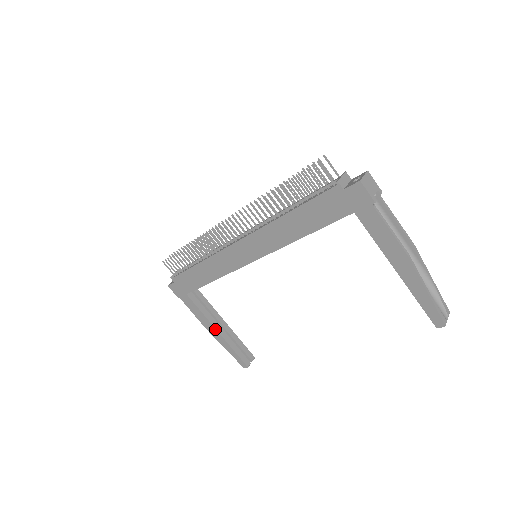
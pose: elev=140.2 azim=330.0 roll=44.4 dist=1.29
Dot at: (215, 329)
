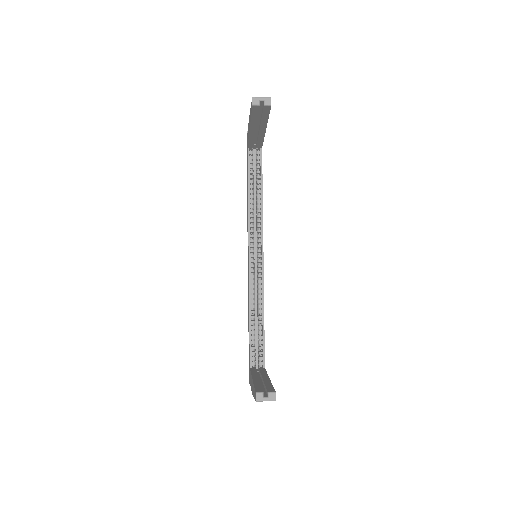
Dot at: occluded
